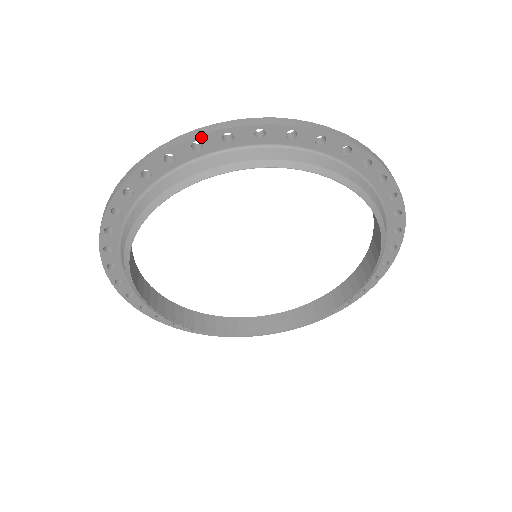
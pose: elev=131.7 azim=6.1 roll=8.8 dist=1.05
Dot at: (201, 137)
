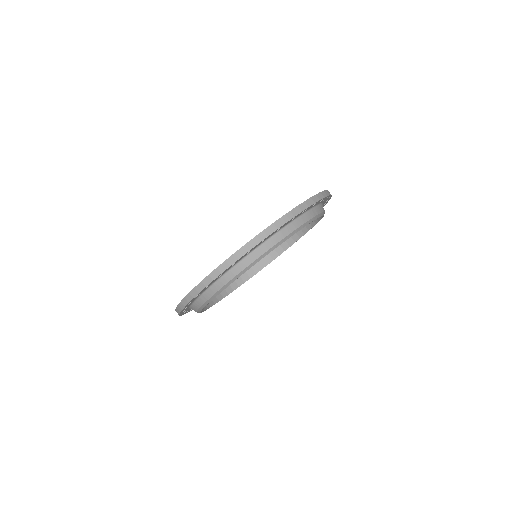
Dot at: (309, 207)
